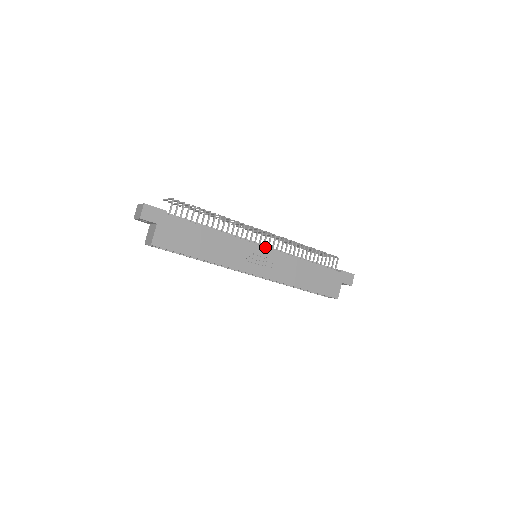
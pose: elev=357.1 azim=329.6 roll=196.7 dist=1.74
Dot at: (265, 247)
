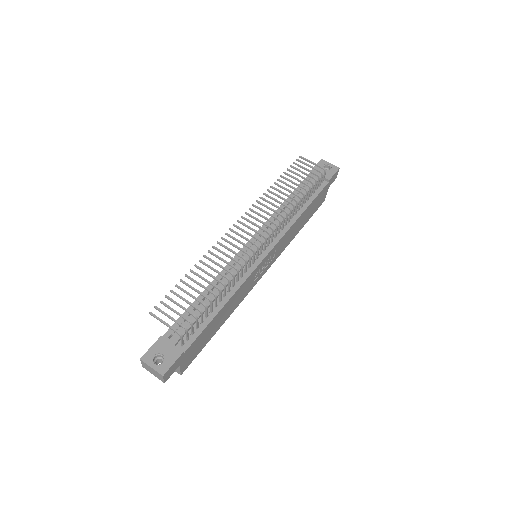
Dot at: (268, 253)
